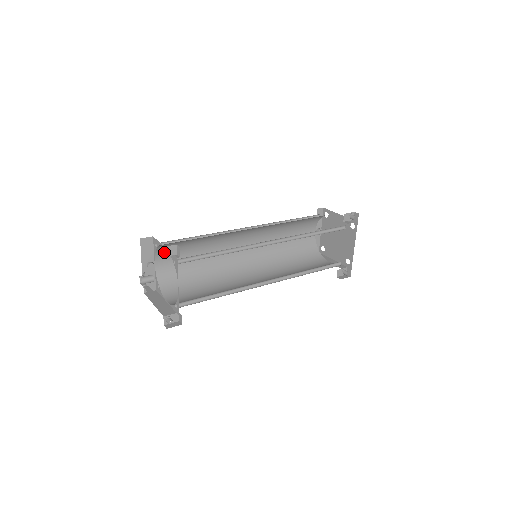
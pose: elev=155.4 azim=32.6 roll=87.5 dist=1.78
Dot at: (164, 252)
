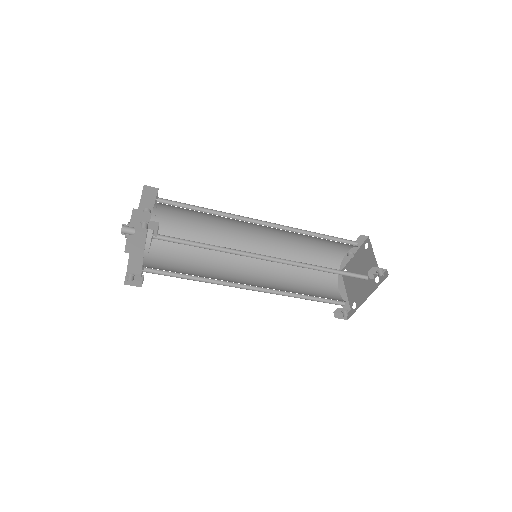
Dot at: (141, 225)
